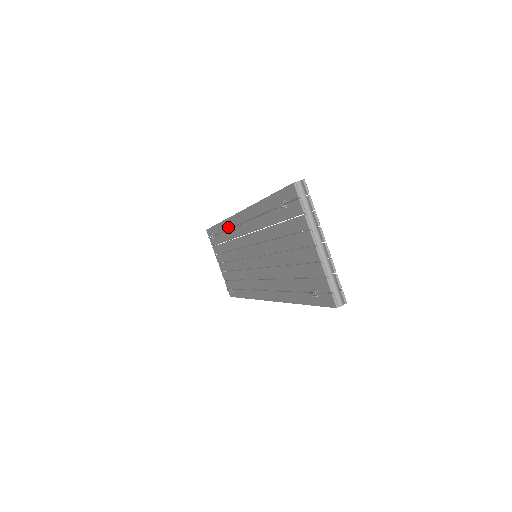
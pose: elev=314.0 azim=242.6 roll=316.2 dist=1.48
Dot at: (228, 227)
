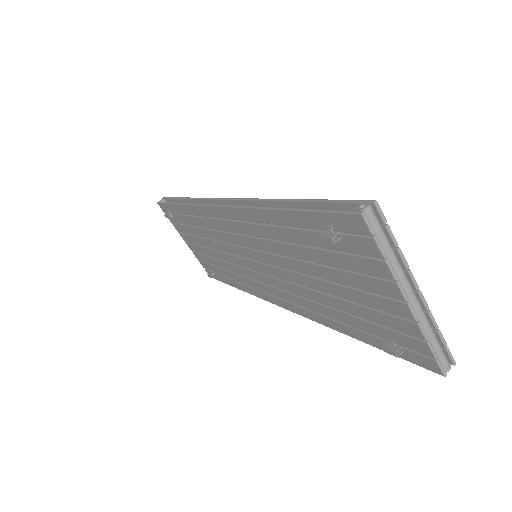
Dot at: (199, 214)
